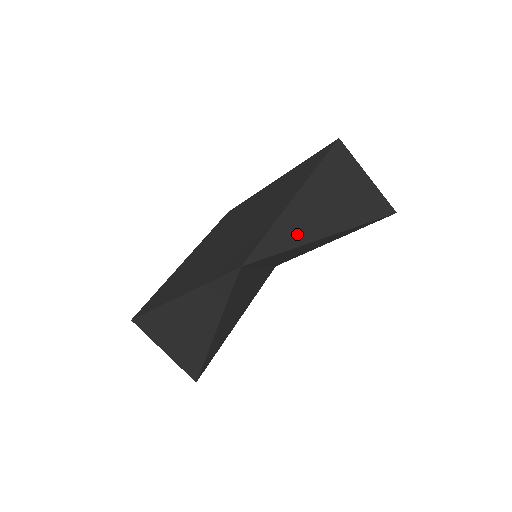
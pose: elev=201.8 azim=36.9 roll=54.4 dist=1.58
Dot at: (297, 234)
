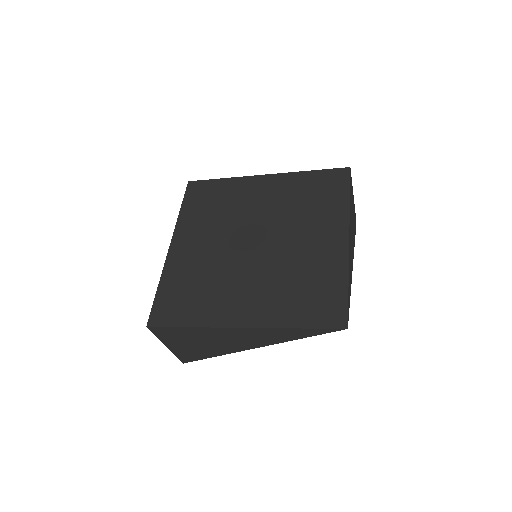
Dot at: (350, 278)
